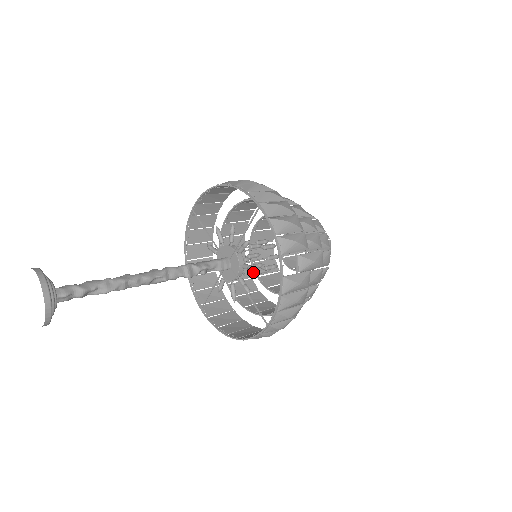
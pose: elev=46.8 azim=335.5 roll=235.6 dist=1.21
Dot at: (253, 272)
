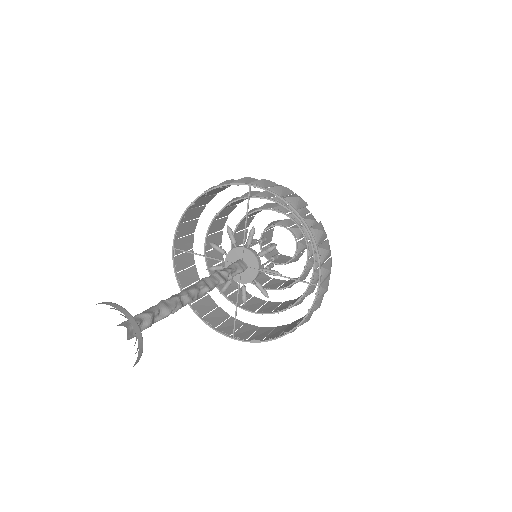
Dot at: occluded
